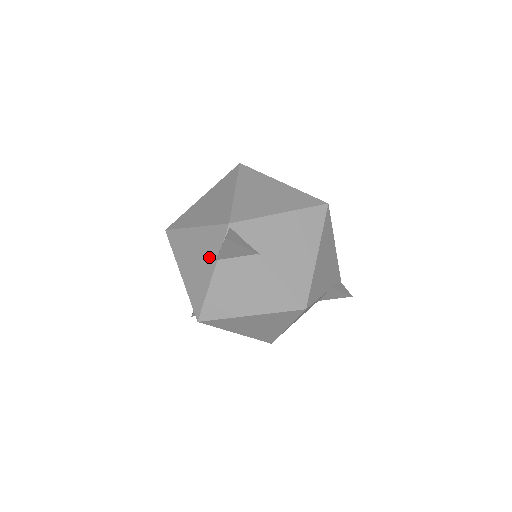
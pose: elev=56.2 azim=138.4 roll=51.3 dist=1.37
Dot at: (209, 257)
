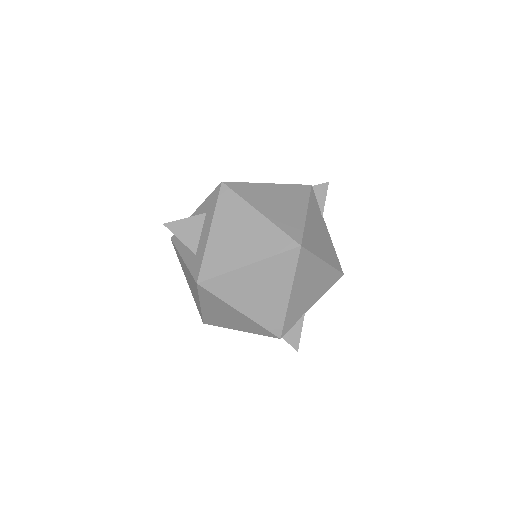
Dot at: occluded
